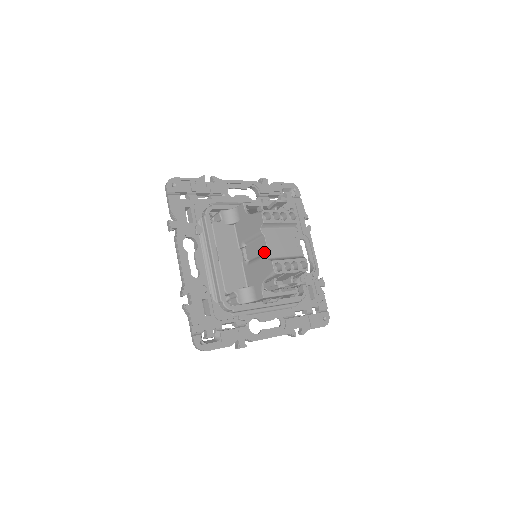
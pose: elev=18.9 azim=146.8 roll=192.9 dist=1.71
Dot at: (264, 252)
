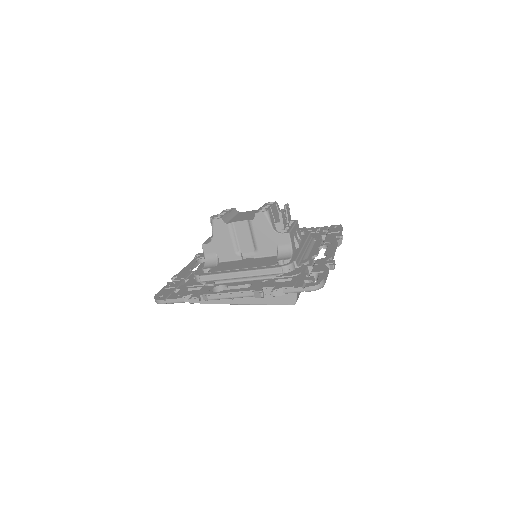
Dot at: (247, 225)
